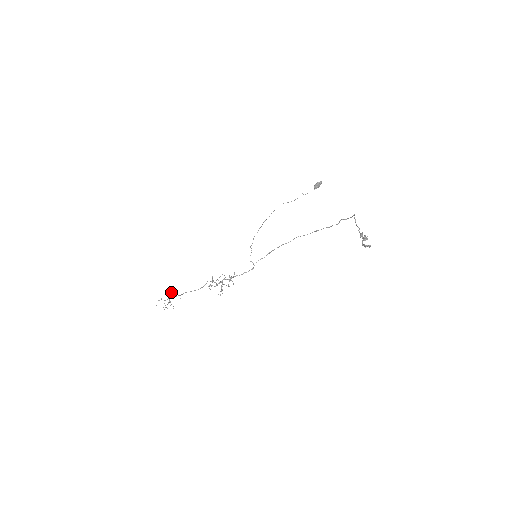
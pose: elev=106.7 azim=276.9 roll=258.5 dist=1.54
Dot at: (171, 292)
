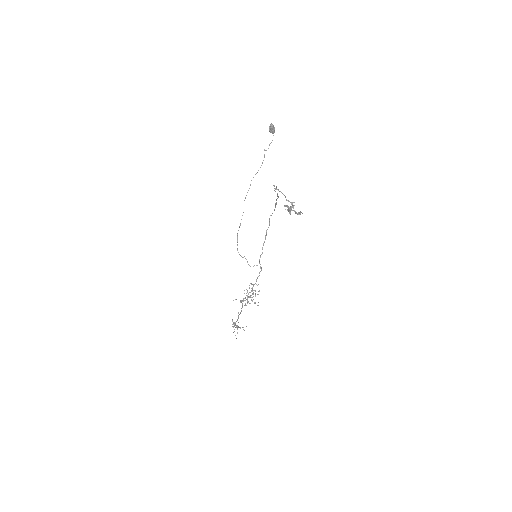
Dot at: occluded
